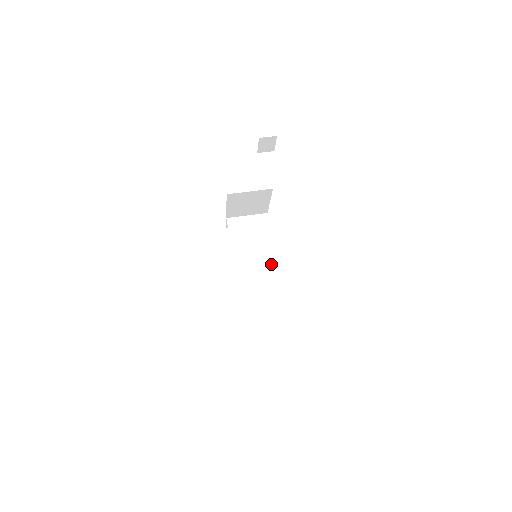
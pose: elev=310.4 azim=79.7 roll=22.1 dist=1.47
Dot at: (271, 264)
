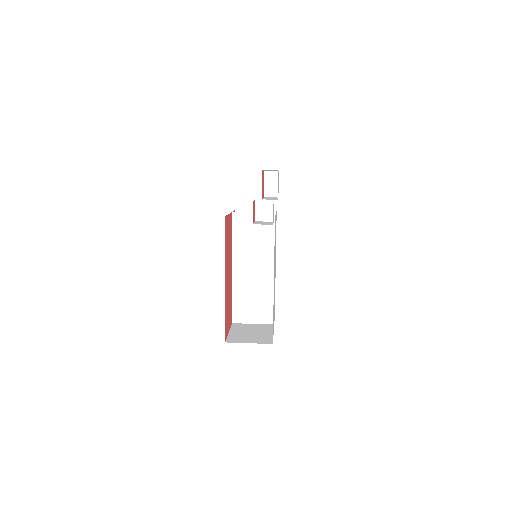
Dot at: (269, 268)
